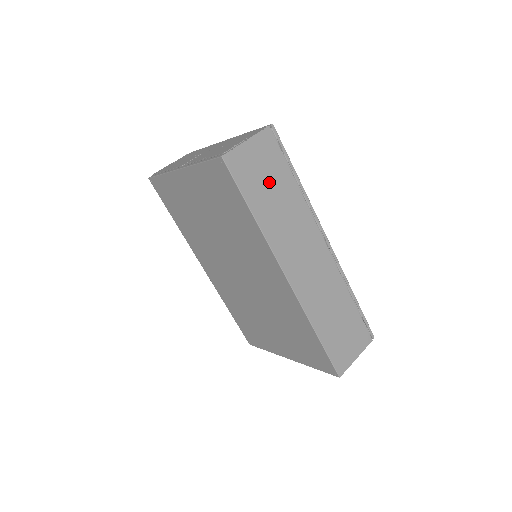
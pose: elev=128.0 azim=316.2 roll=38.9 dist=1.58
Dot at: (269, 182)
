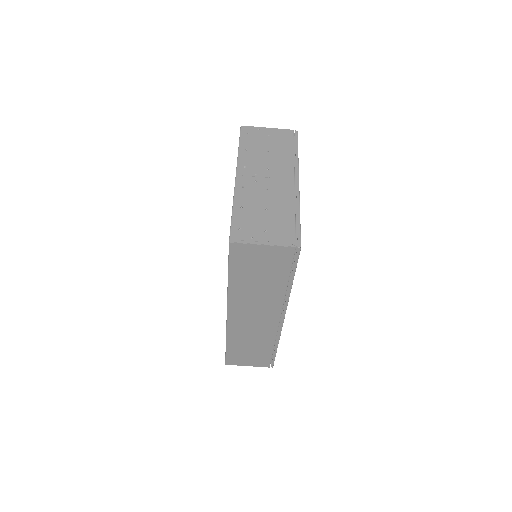
Dot at: (261, 273)
